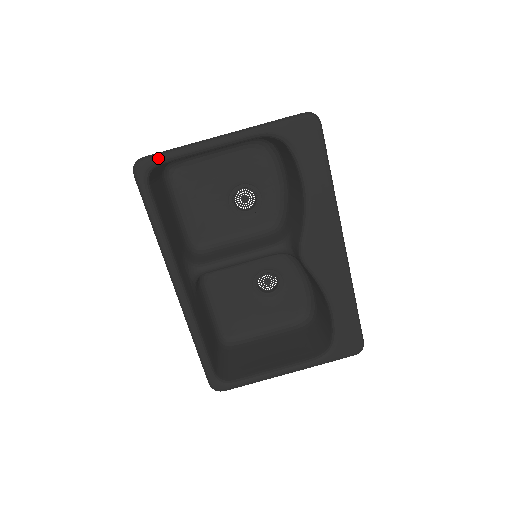
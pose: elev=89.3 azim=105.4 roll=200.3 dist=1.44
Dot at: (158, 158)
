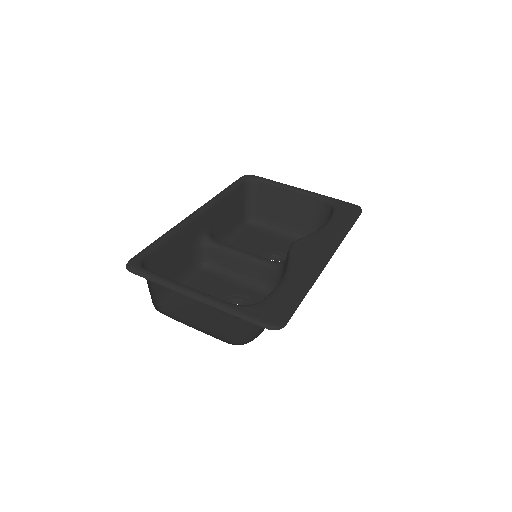
Dot at: (261, 177)
